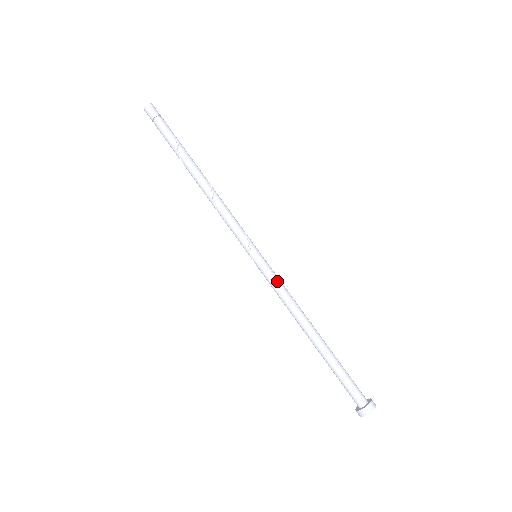
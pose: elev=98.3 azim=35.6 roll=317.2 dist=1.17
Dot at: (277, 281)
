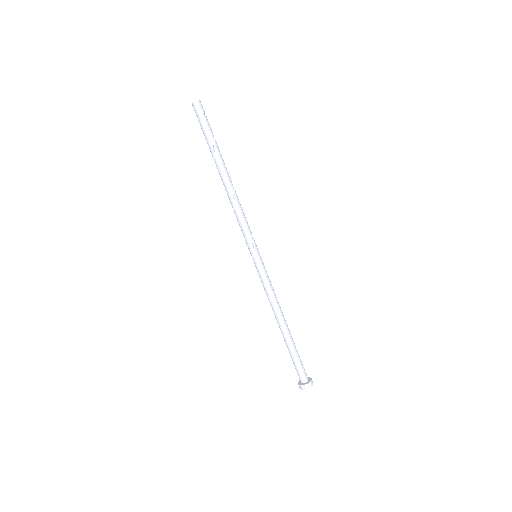
Dot at: (267, 281)
